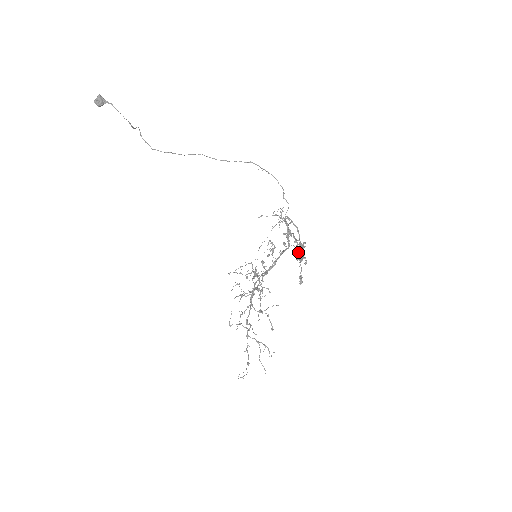
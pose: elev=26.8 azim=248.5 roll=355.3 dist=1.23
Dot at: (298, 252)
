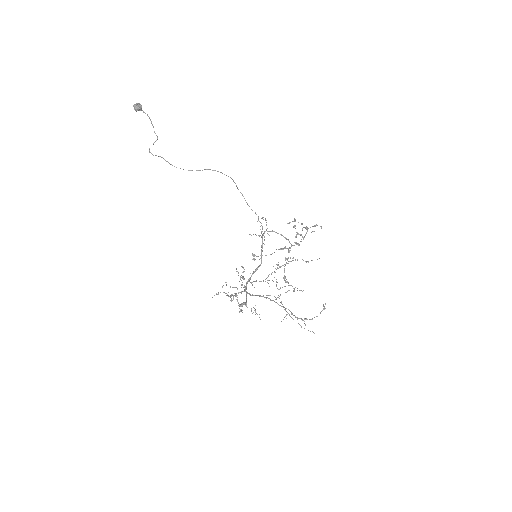
Dot at: (307, 228)
